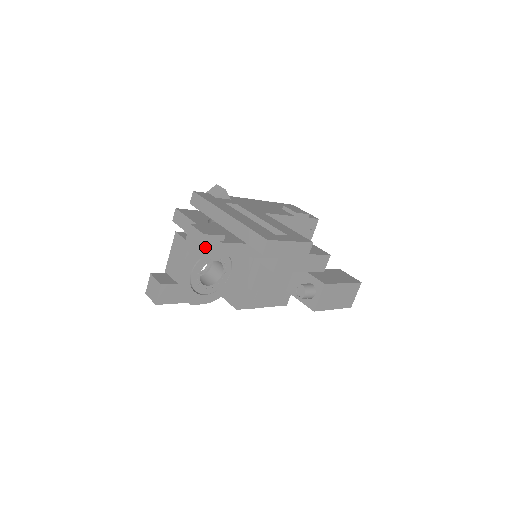
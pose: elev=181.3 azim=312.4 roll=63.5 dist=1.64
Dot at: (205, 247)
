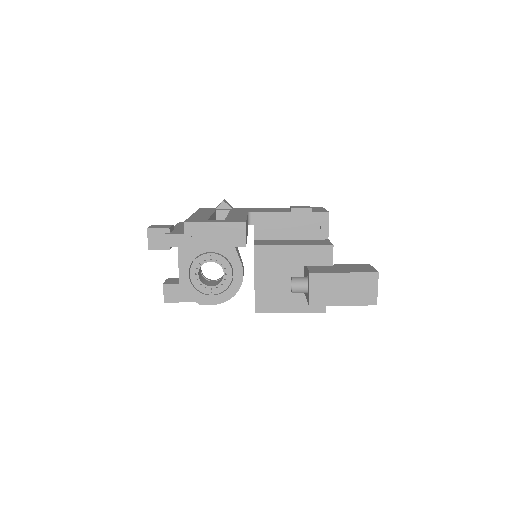
Dot at: (153, 239)
